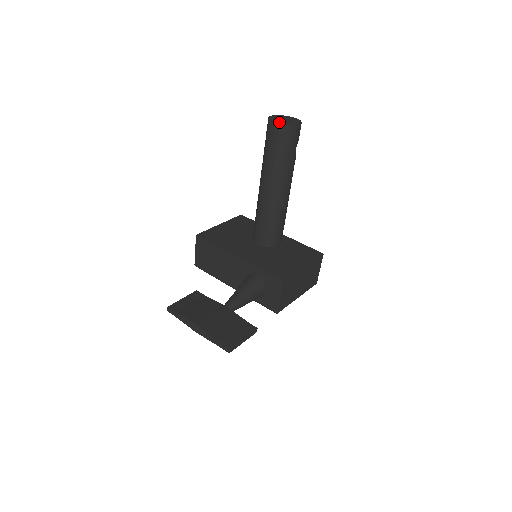
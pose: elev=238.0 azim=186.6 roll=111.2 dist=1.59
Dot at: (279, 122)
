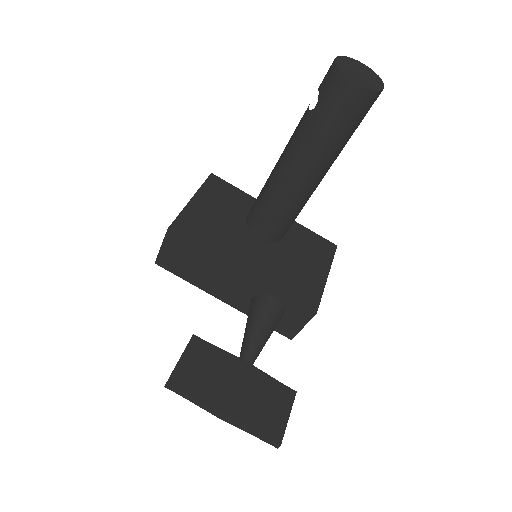
Dot at: (360, 82)
